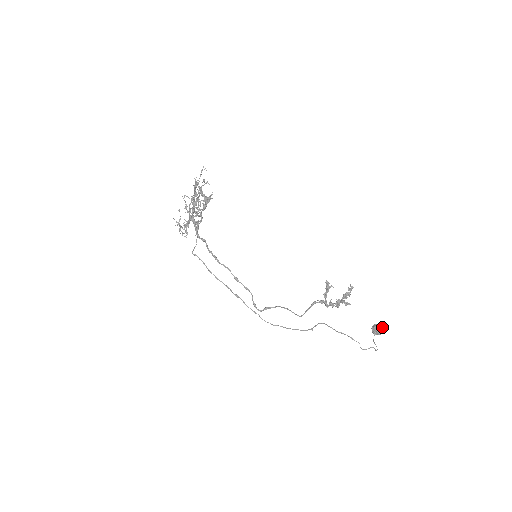
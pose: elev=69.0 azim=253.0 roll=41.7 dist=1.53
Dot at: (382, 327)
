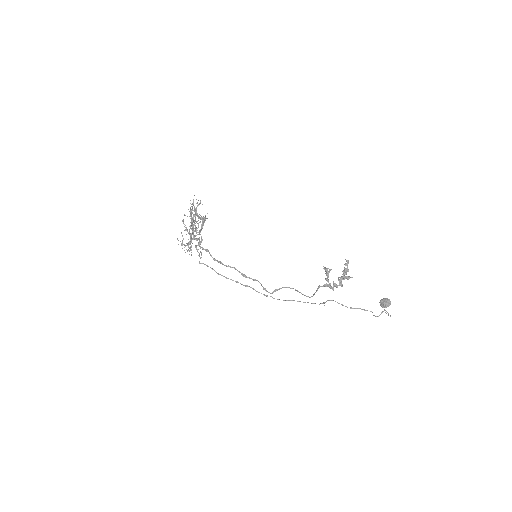
Dot at: (388, 299)
